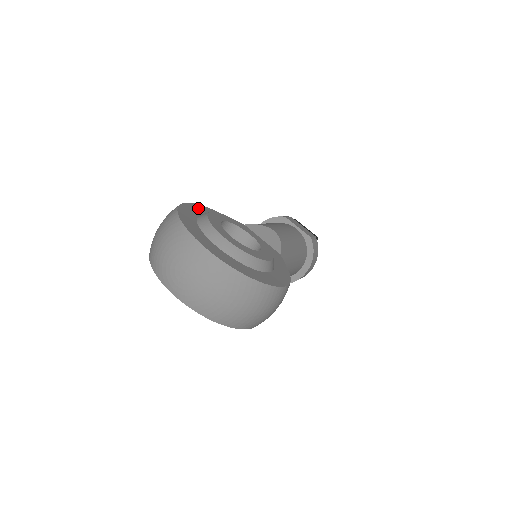
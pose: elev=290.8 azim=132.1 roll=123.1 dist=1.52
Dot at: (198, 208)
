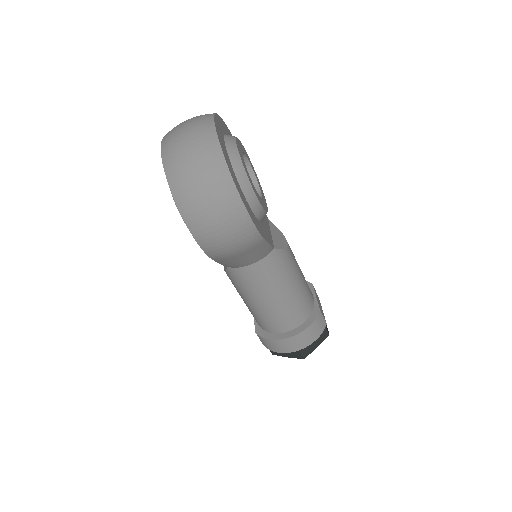
Dot at: occluded
